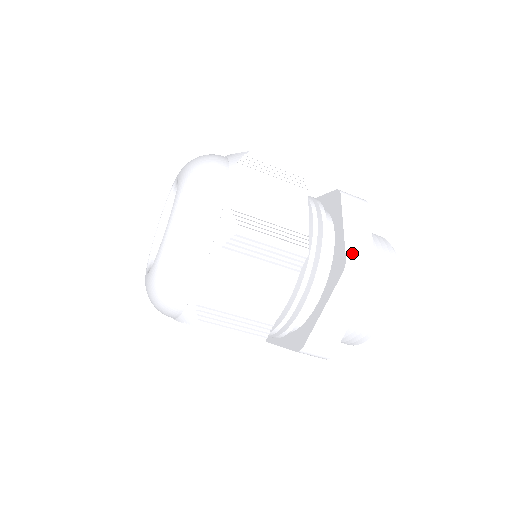
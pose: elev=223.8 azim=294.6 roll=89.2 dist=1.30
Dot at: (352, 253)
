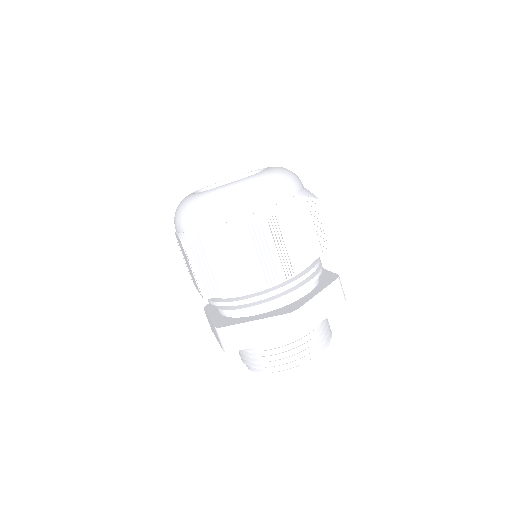
Dot at: occluded
